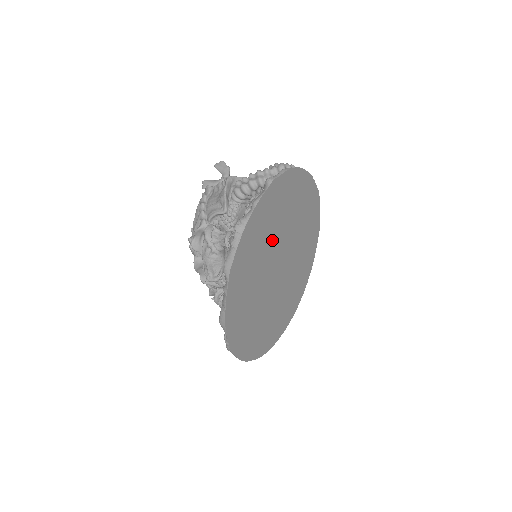
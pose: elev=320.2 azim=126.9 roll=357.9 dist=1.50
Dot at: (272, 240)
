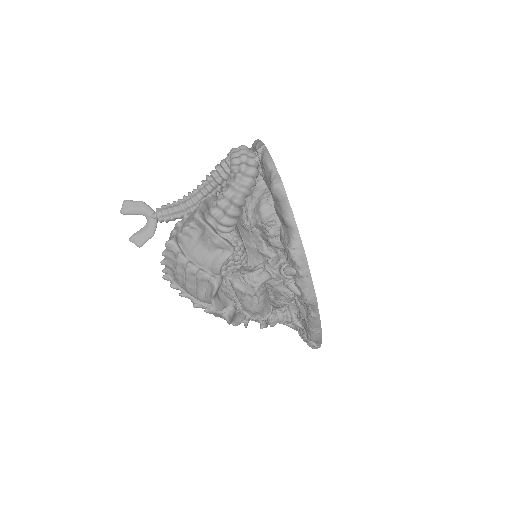
Dot at: occluded
